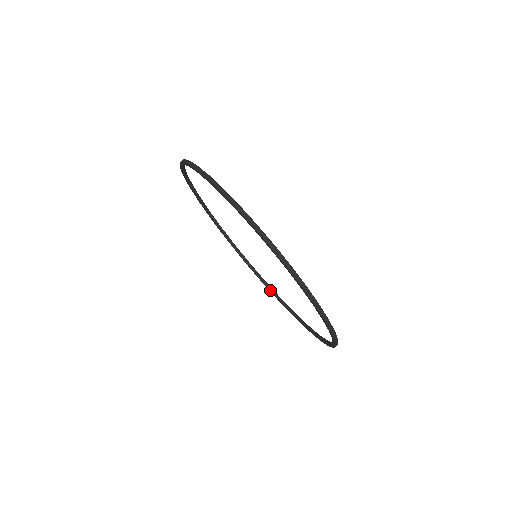
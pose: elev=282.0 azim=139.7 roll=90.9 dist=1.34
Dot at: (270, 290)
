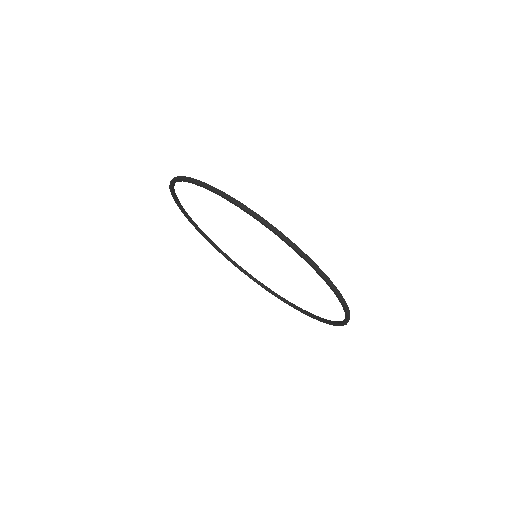
Dot at: (315, 318)
